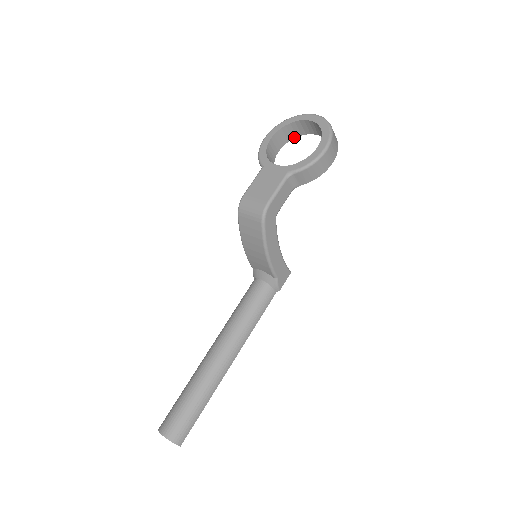
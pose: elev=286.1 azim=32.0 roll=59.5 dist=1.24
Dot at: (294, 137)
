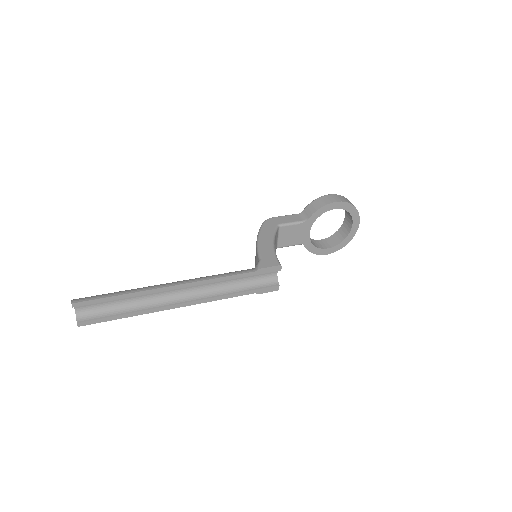
Dot at: (343, 240)
